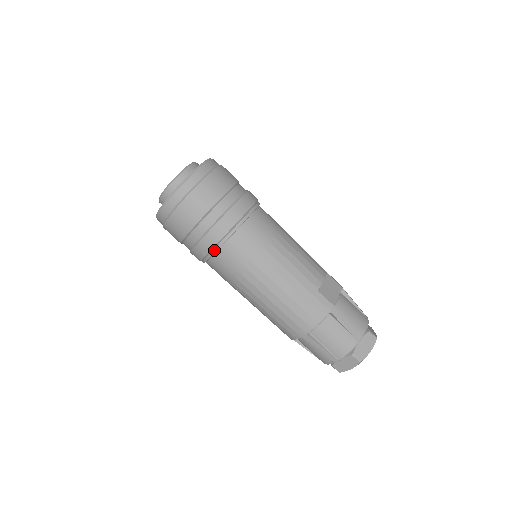
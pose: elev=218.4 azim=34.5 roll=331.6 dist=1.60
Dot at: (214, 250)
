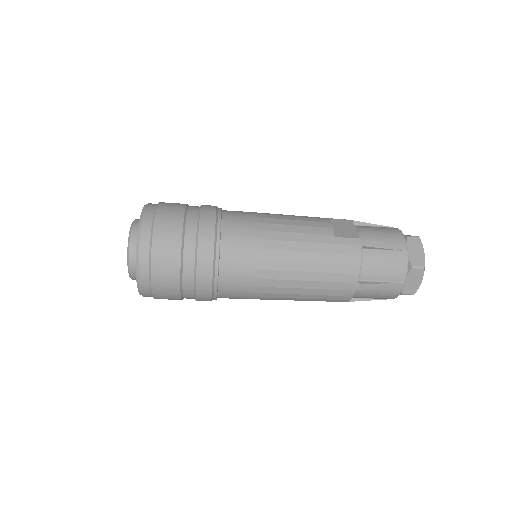
Dot at: (215, 277)
